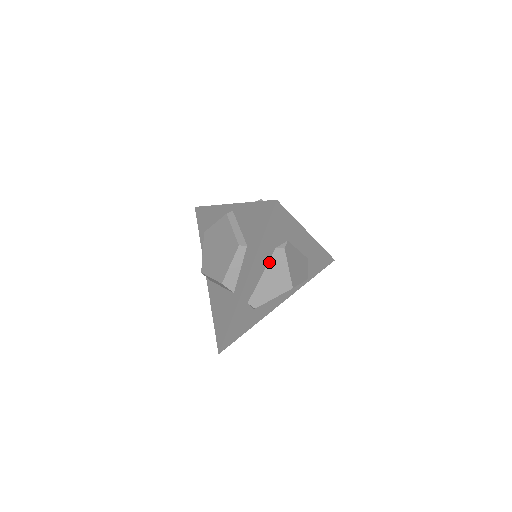
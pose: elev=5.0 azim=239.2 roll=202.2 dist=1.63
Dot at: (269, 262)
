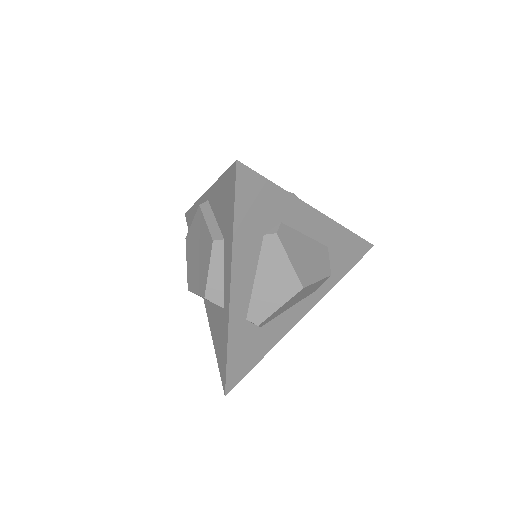
Dot at: (260, 257)
